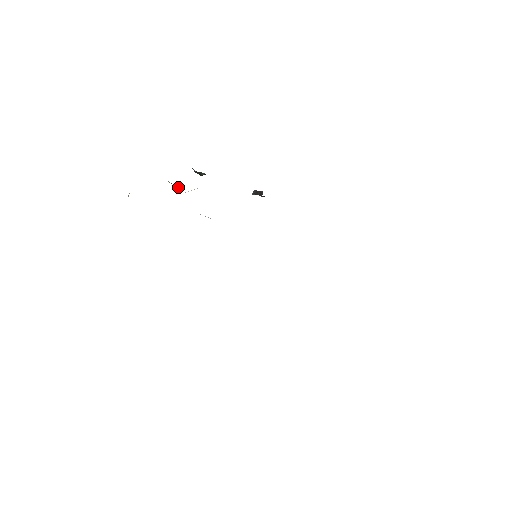
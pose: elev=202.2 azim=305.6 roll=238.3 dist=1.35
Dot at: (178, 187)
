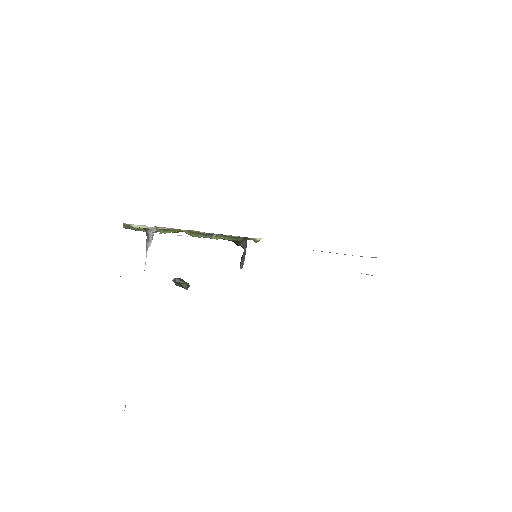
Dot at: (147, 241)
